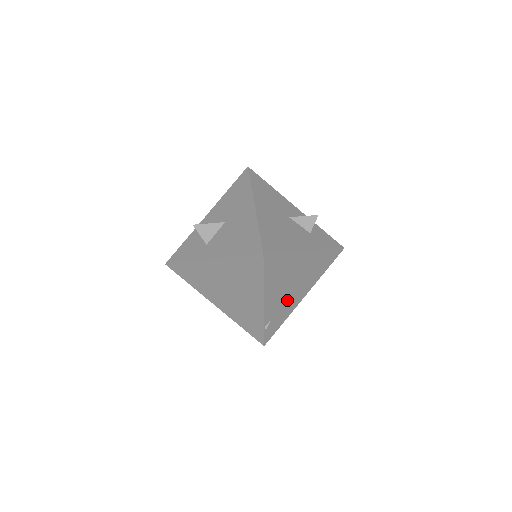
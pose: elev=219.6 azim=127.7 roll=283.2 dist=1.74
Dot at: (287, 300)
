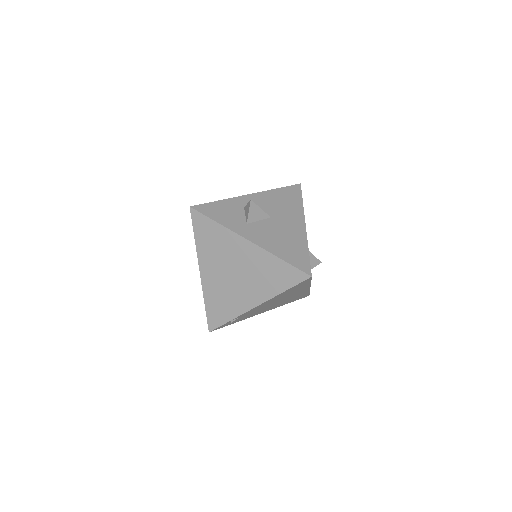
Dot at: (260, 310)
